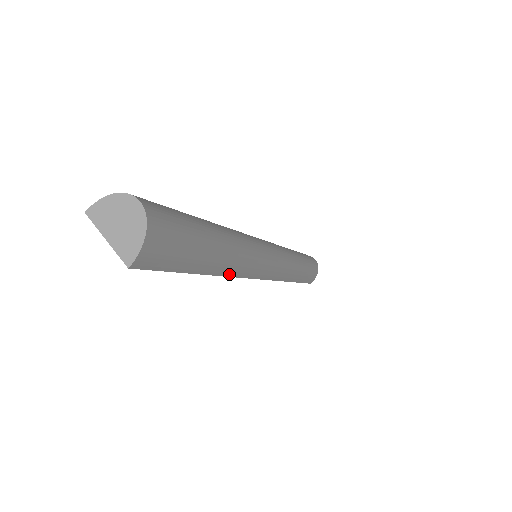
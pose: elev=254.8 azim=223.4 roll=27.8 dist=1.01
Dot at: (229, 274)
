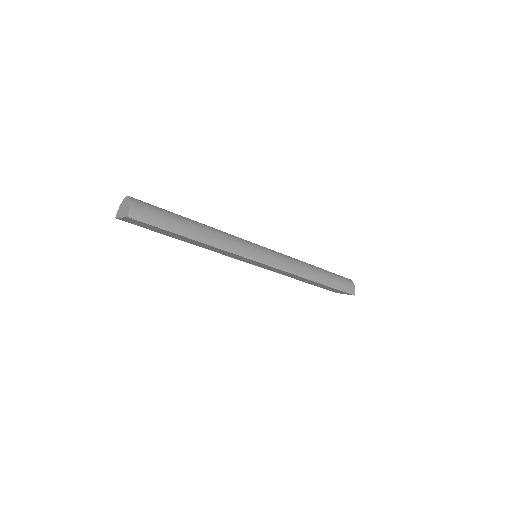
Dot at: (216, 246)
